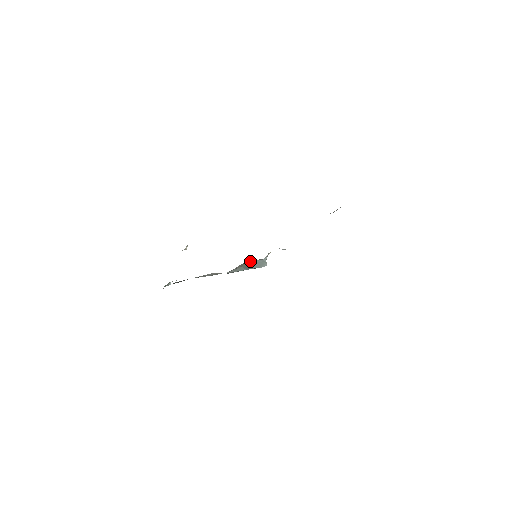
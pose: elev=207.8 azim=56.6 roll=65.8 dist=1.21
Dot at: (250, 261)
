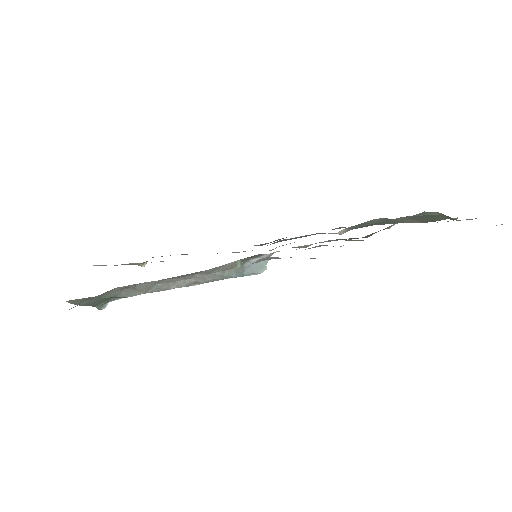
Dot at: (249, 258)
